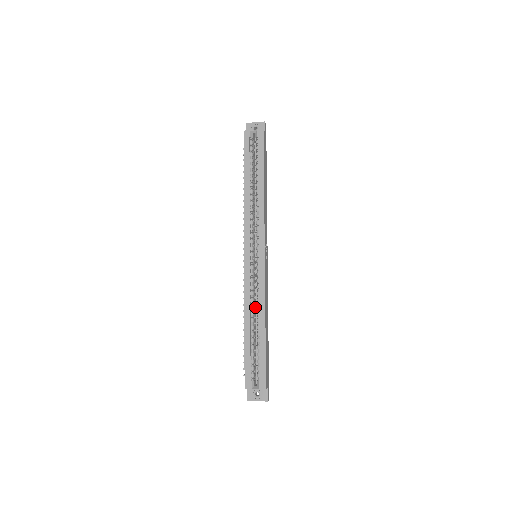
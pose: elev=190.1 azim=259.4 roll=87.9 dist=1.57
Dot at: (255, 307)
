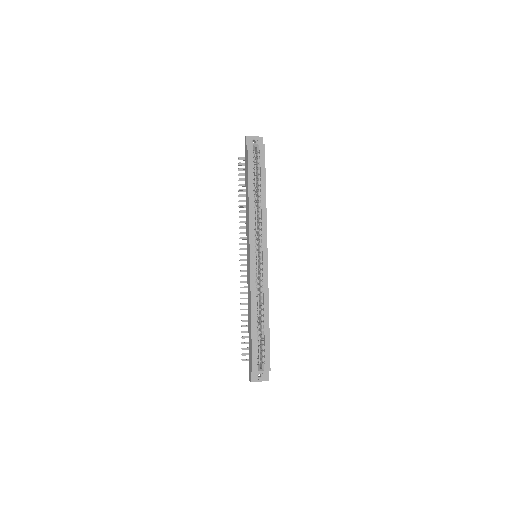
Dot at: occluded
